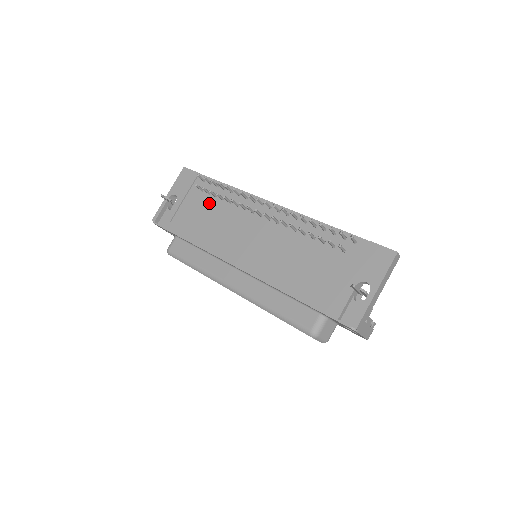
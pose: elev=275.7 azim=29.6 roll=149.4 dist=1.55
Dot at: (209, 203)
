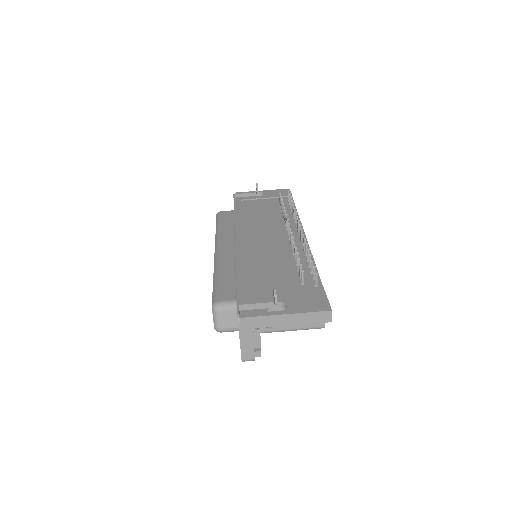
Dot at: (274, 209)
